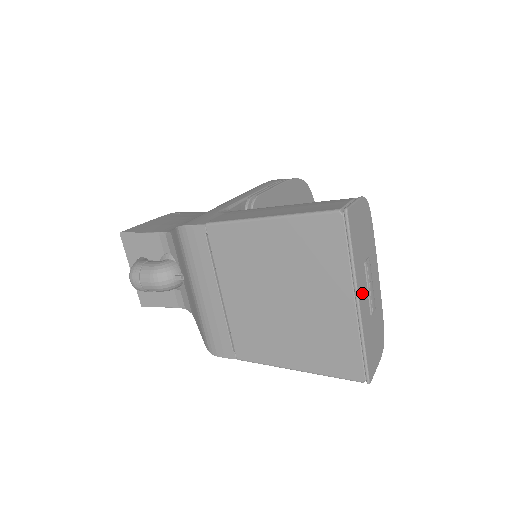
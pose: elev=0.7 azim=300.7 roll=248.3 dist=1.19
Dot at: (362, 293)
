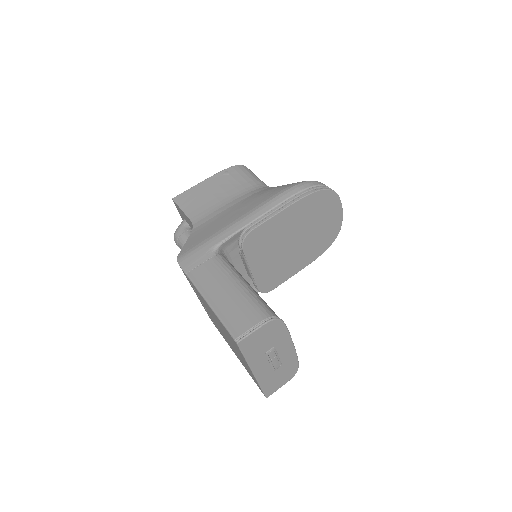
Dot at: (260, 367)
